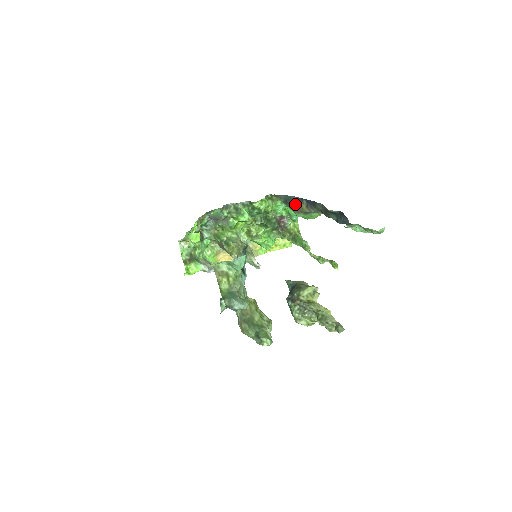
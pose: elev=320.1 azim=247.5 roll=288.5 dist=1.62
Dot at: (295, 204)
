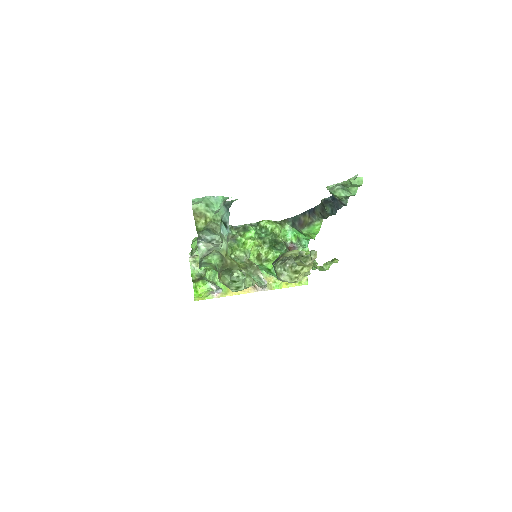
Dot at: (300, 221)
